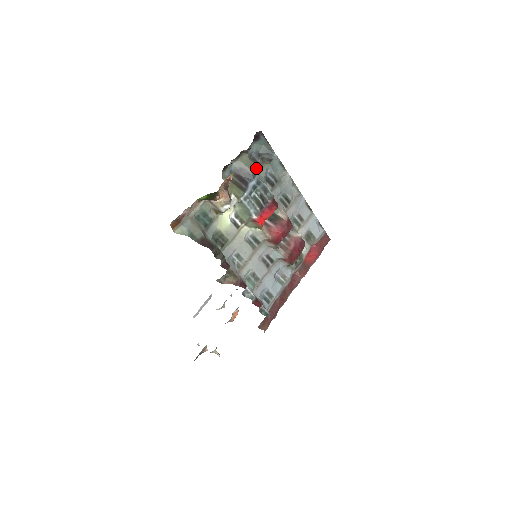
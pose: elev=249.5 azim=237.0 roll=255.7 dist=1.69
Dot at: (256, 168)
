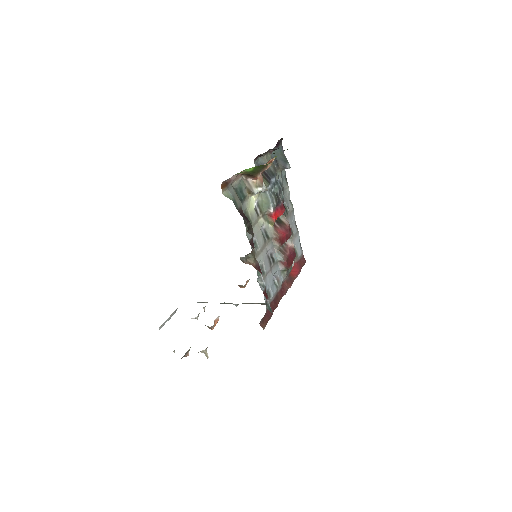
Dot at: occluded
